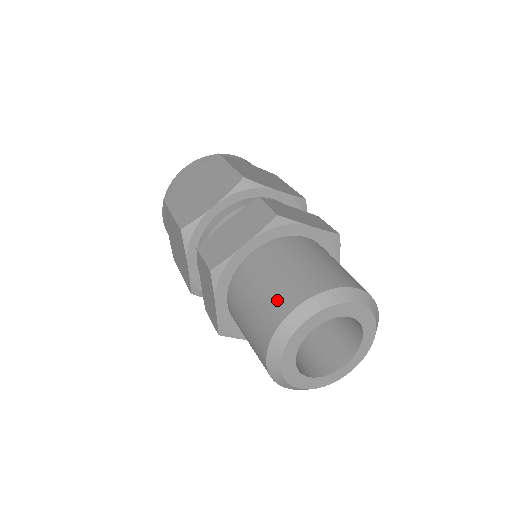
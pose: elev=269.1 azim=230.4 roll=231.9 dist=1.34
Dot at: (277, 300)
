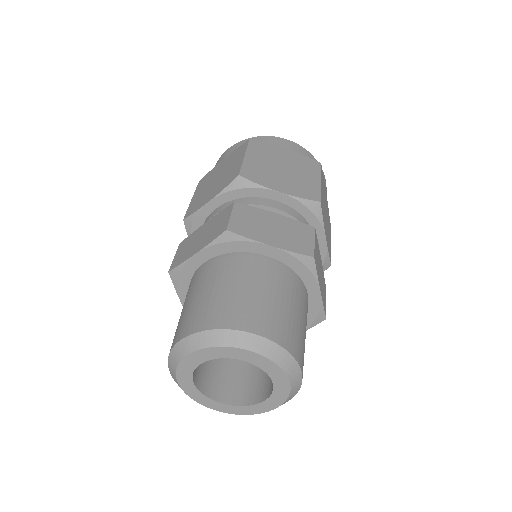
Dot at: (246, 311)
